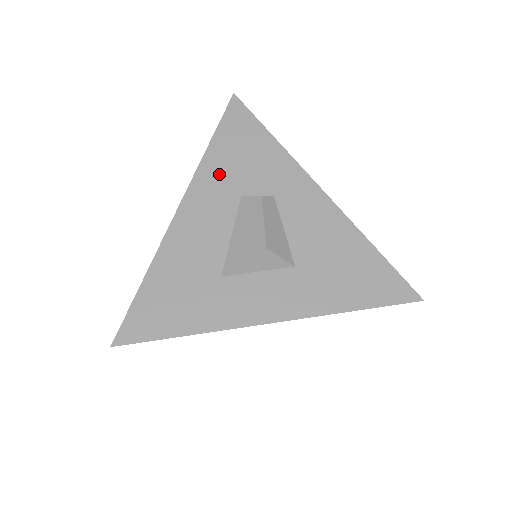
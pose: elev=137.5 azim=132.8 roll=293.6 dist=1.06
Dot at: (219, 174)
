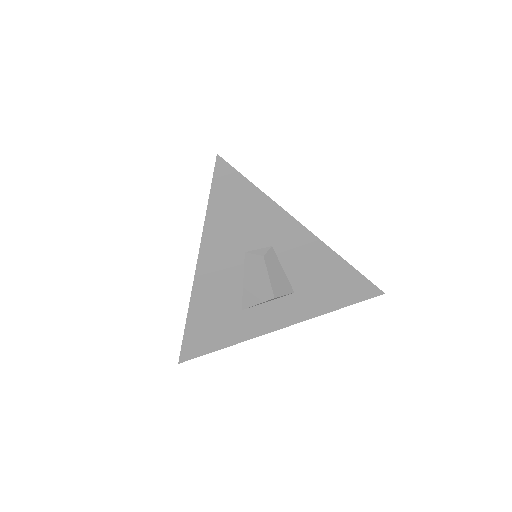
Dot at: (222, 238)
